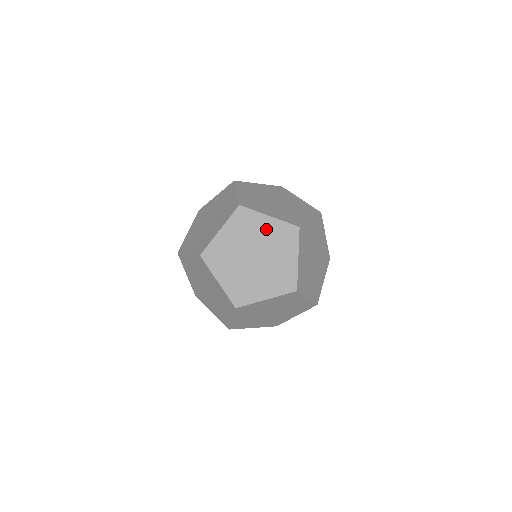
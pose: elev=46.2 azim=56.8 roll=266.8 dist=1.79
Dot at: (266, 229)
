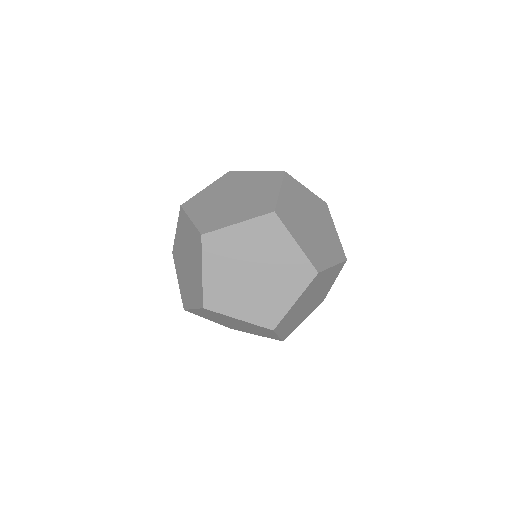
Dot at: (309, 199)
